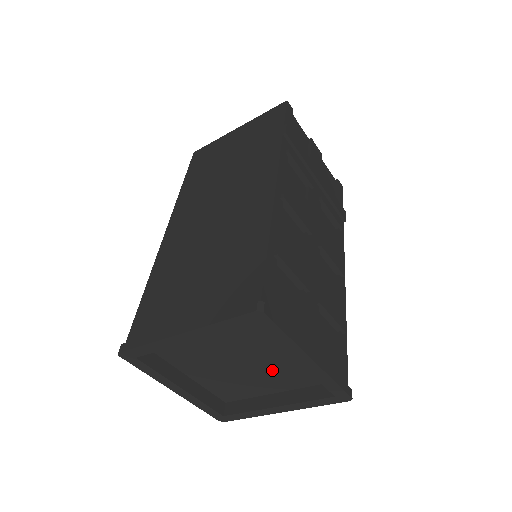
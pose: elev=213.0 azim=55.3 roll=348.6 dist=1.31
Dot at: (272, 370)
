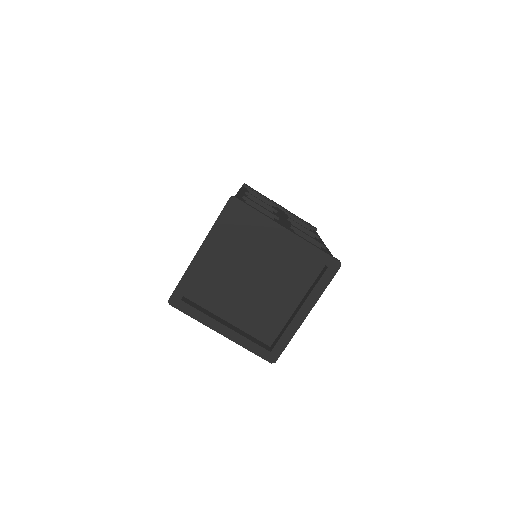
Dot at: (279, 276)
